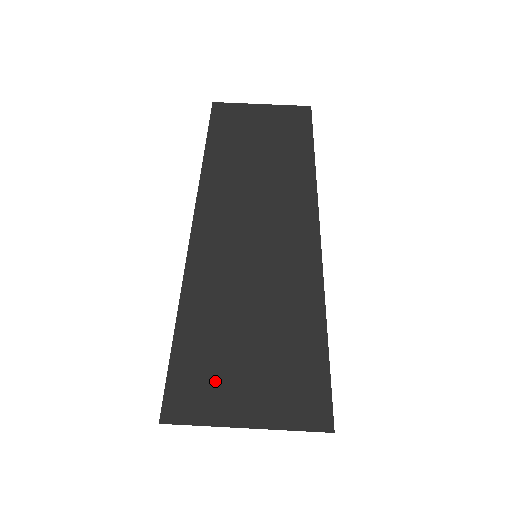
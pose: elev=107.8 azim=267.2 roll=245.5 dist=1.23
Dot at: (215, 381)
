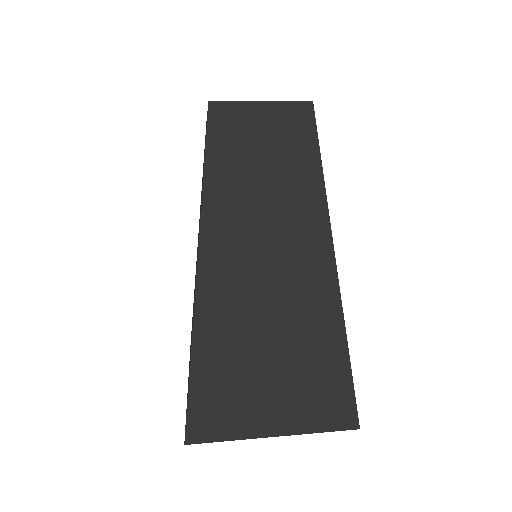
Dot at: (238, 395)
